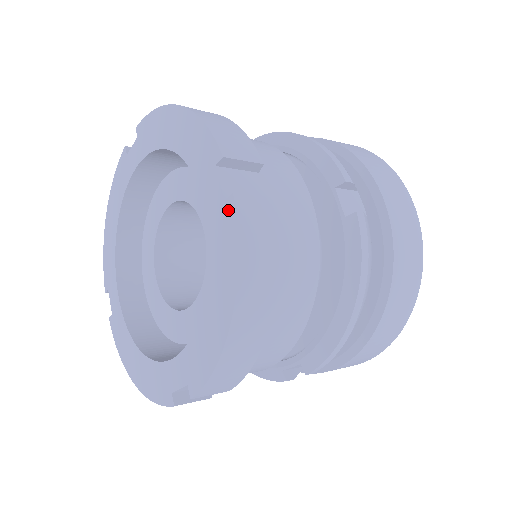
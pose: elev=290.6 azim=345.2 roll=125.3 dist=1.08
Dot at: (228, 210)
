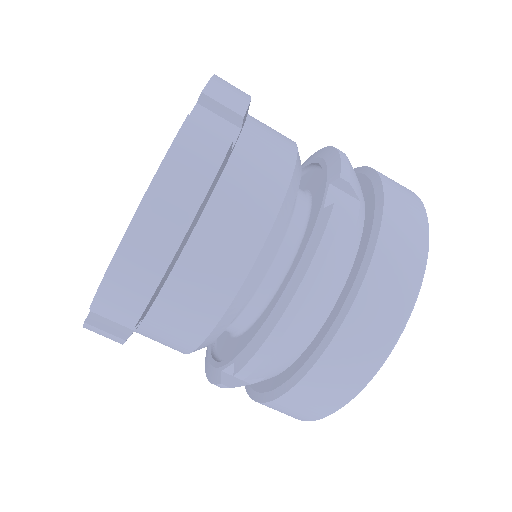
Dot at: occluded
